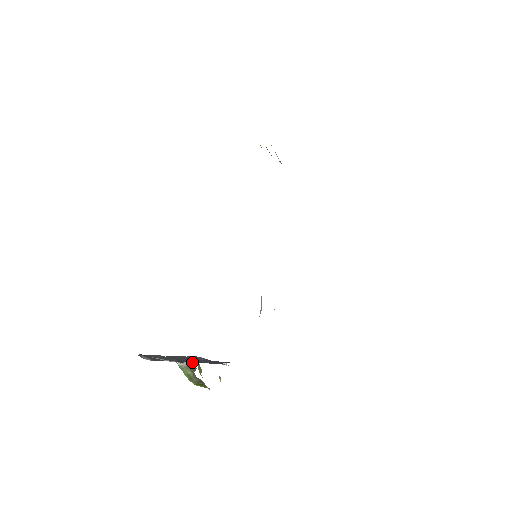
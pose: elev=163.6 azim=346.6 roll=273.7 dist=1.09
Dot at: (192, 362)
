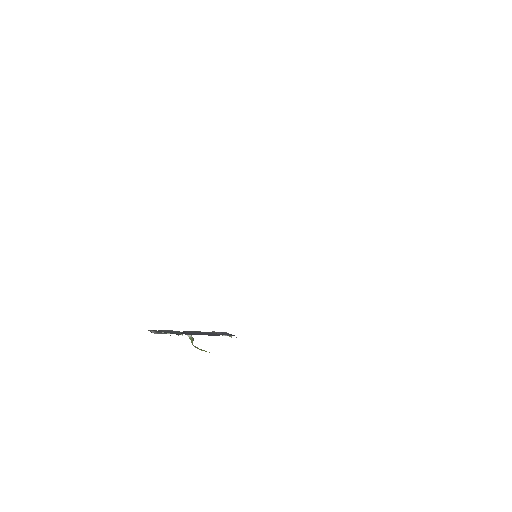
Dot at: occluded
